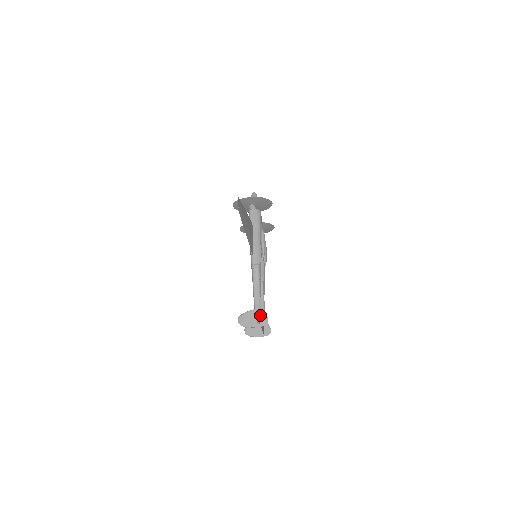
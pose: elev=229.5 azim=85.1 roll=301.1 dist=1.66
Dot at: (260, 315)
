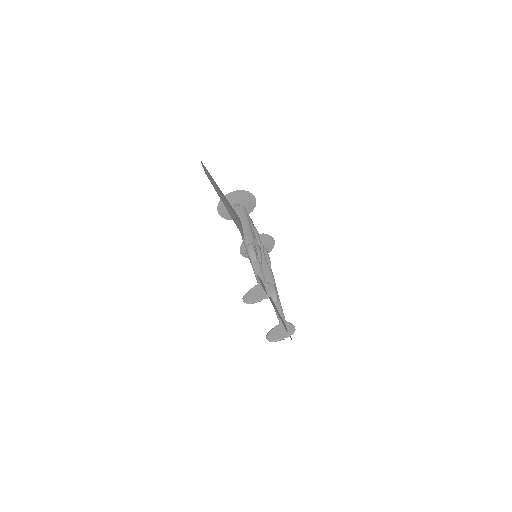
Dot at: (265, 287)
